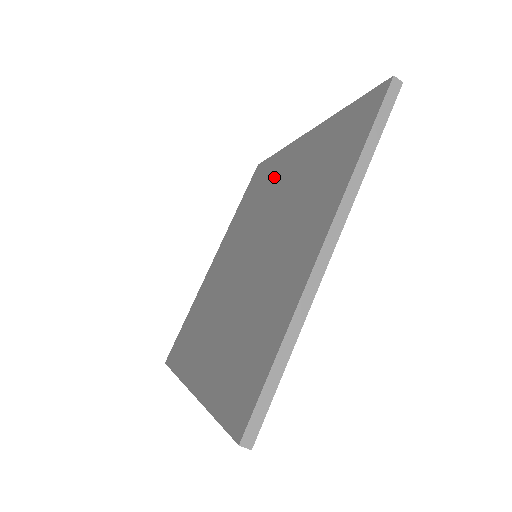
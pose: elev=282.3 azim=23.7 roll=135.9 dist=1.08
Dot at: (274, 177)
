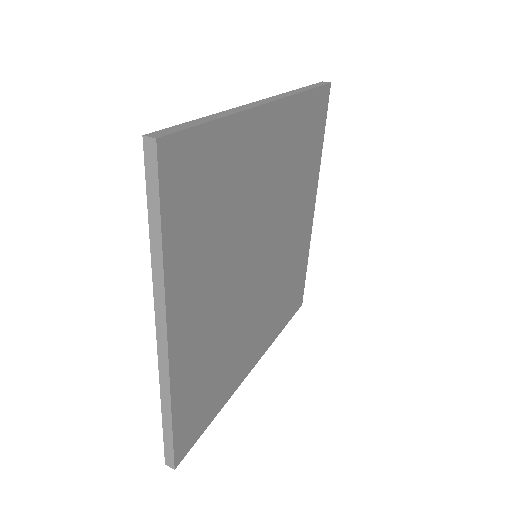
Dot at: occluded
